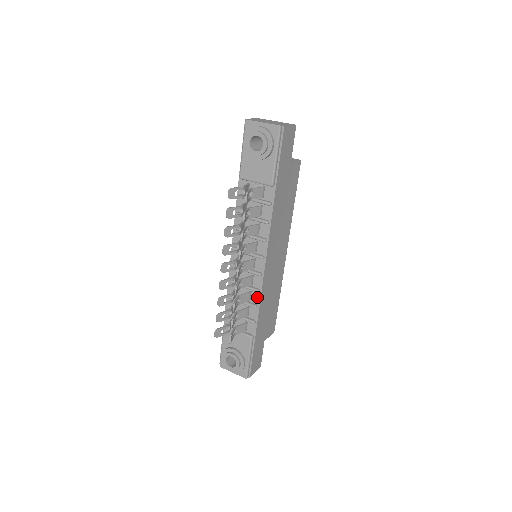
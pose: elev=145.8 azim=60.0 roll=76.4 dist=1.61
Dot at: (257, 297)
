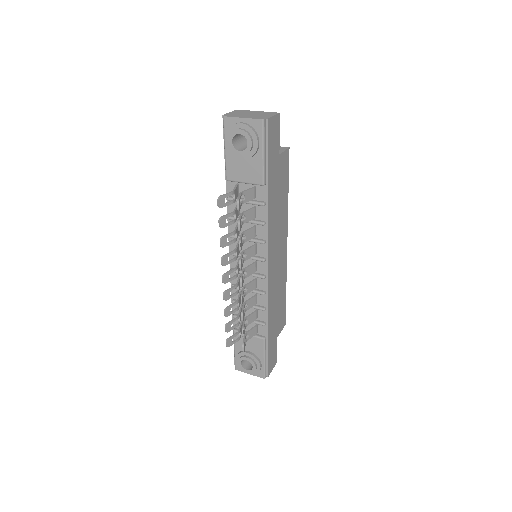
Dot at: (264, 299)
